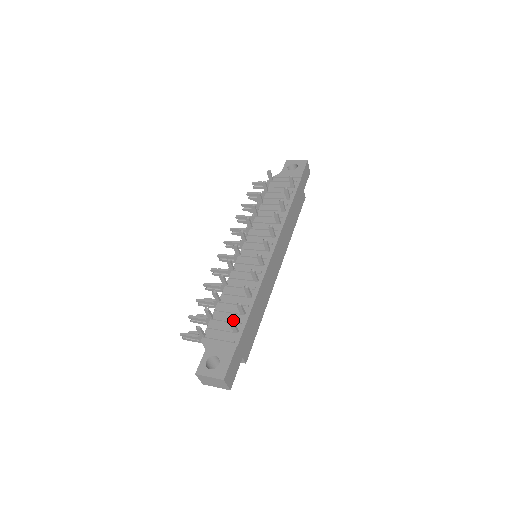
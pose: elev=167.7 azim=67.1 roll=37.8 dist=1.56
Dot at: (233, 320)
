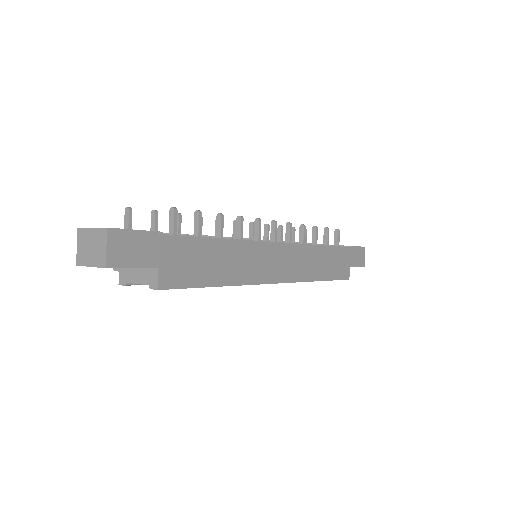
Dot at: occluded
